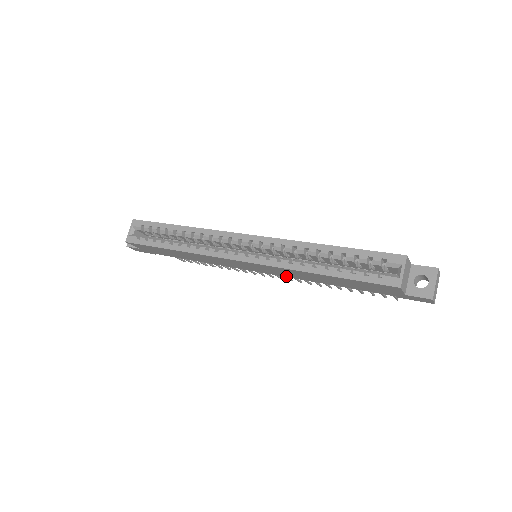
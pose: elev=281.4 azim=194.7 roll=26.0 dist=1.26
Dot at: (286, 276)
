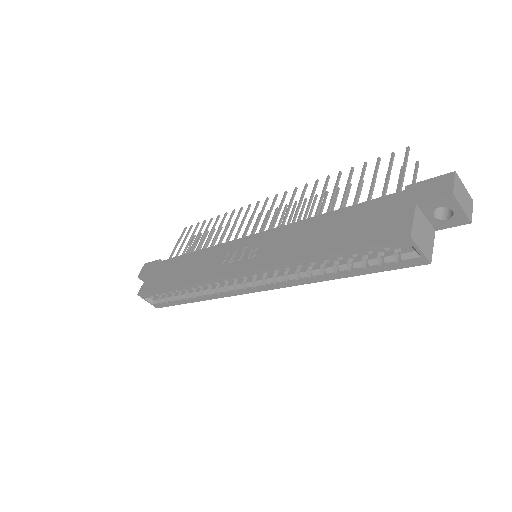
Dot at: occluded
